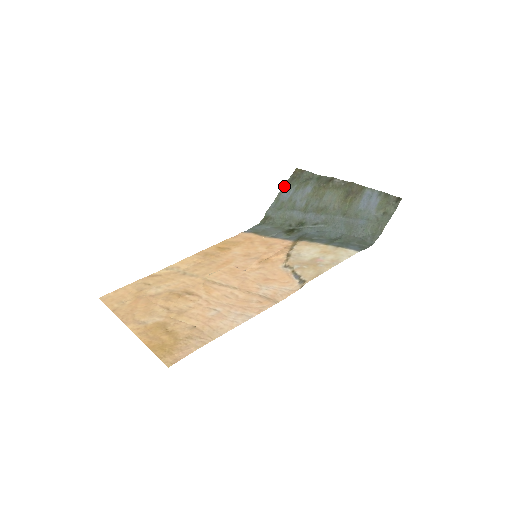
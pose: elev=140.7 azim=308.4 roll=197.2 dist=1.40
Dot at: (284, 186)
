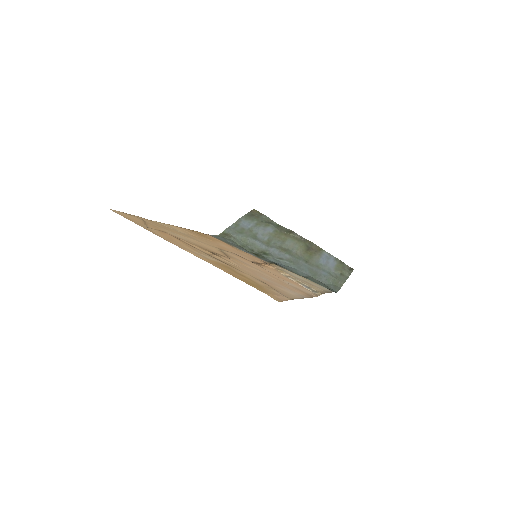
Dot at: (243, 217)
